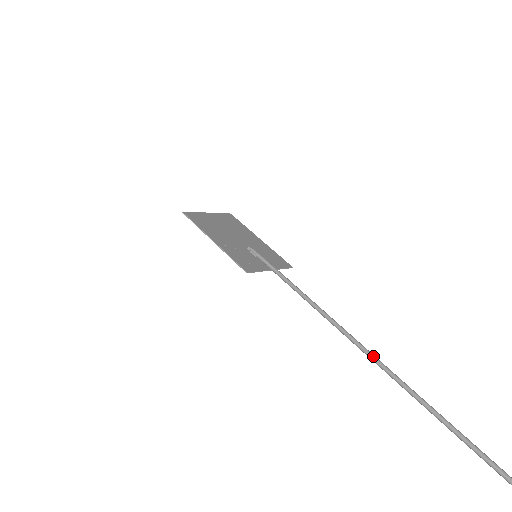
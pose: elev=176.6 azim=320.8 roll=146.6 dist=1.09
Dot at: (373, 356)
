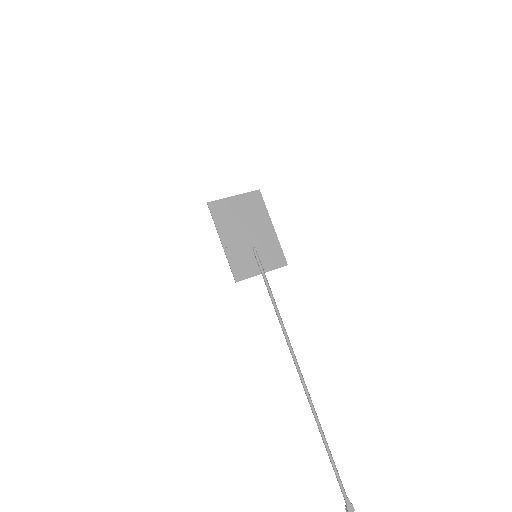
Dot at: (299, 372)
